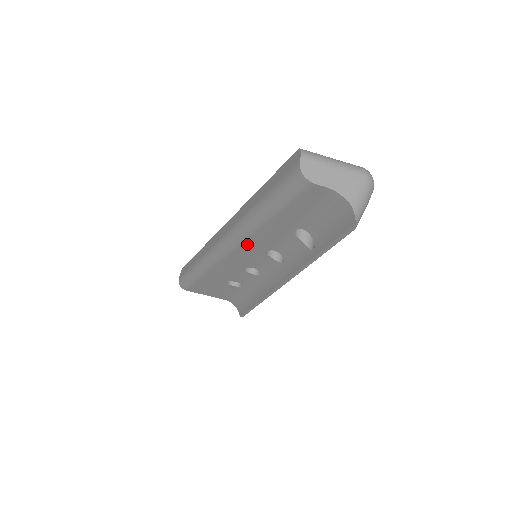
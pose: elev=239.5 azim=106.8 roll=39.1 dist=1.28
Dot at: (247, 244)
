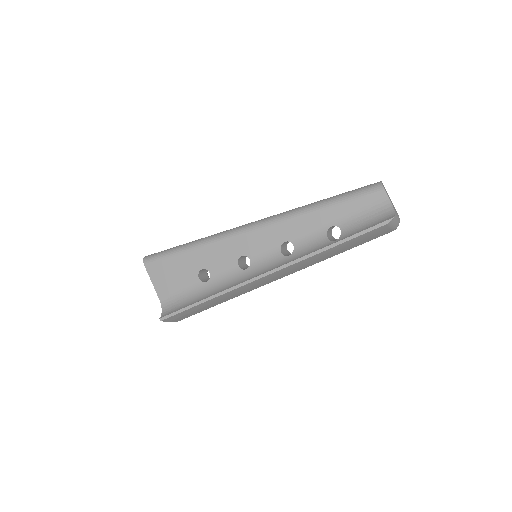
Dot at: (281, 226)
